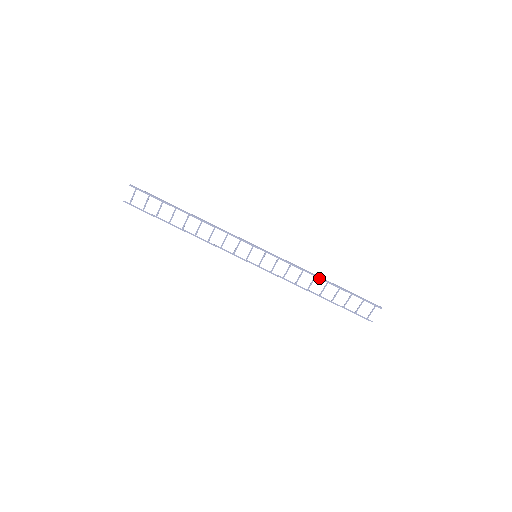
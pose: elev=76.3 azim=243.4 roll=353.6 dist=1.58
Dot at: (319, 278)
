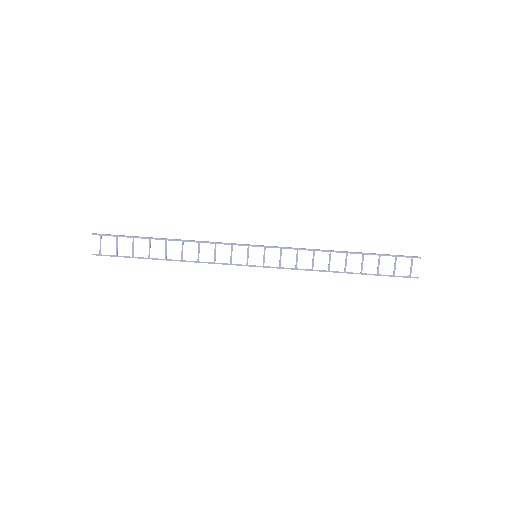
Dot at: occluded
